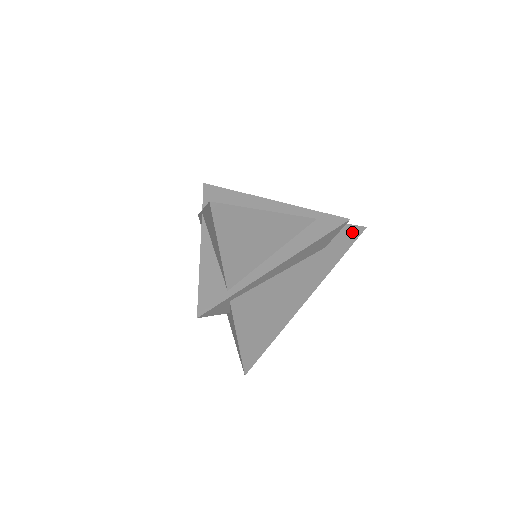
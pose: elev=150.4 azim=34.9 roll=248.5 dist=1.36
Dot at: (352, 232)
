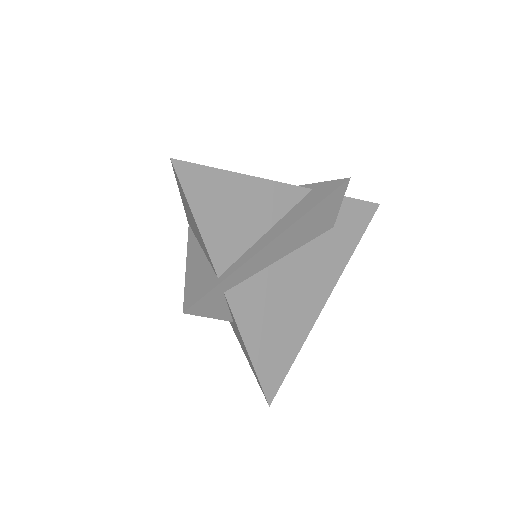
Dot at: (363, 209)
